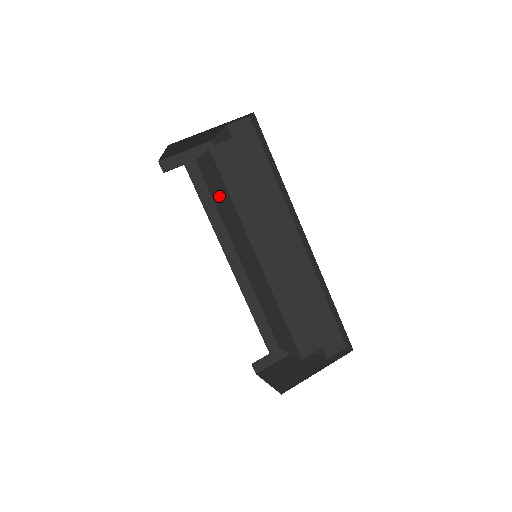
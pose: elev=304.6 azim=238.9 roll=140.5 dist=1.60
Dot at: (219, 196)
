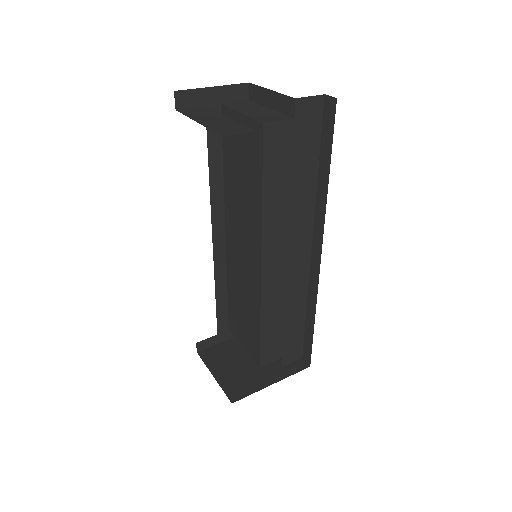
Dot at: (239, 171)
